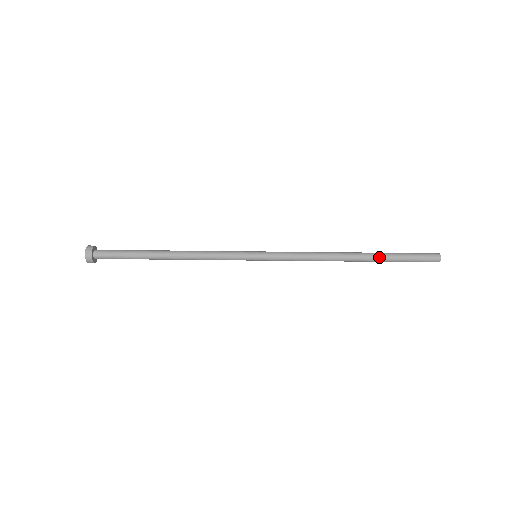
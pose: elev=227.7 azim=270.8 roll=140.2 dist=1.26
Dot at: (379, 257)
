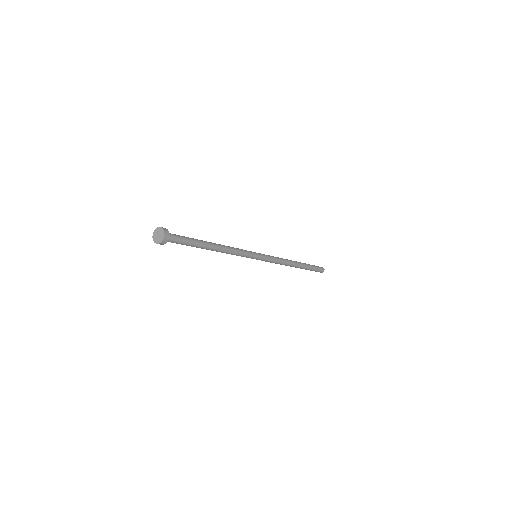
Dot at: occluded
